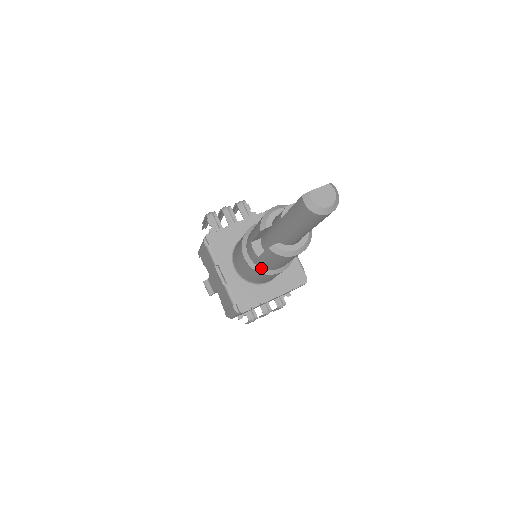
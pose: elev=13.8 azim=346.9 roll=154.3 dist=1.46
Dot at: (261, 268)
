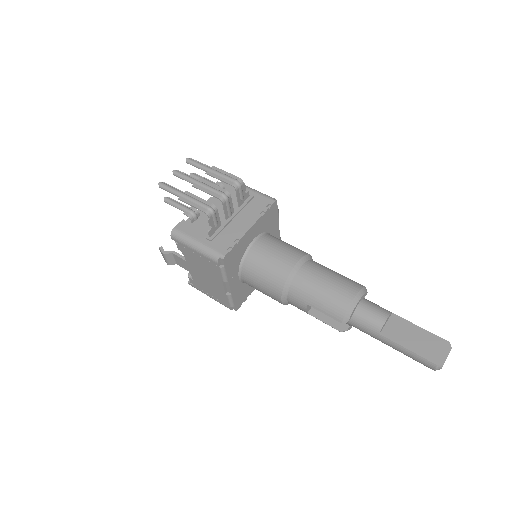
Dot at: occluded
